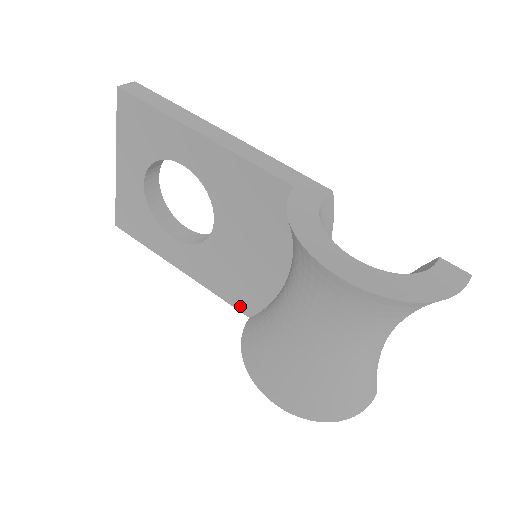
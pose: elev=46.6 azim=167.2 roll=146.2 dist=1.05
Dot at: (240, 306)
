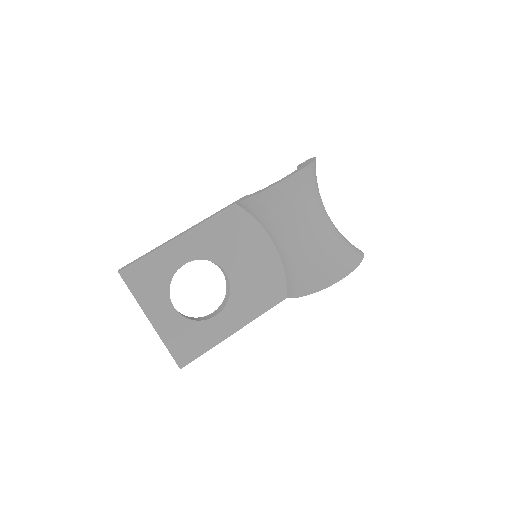
Dot at: (278, 299)
